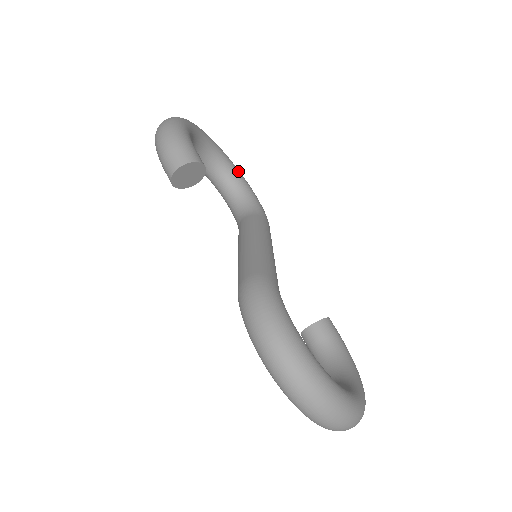
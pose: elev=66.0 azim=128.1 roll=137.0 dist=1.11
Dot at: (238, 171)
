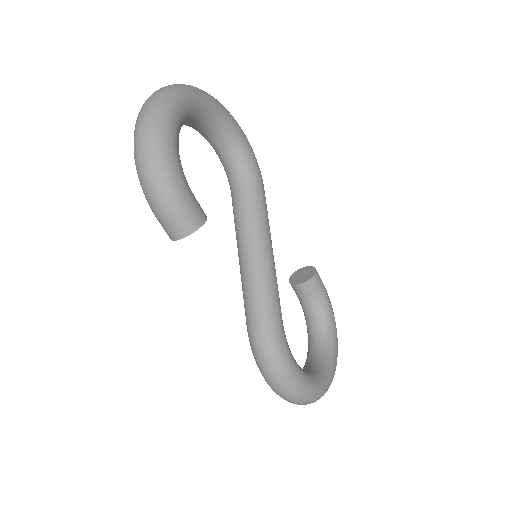
Dot at: (226, 116)
